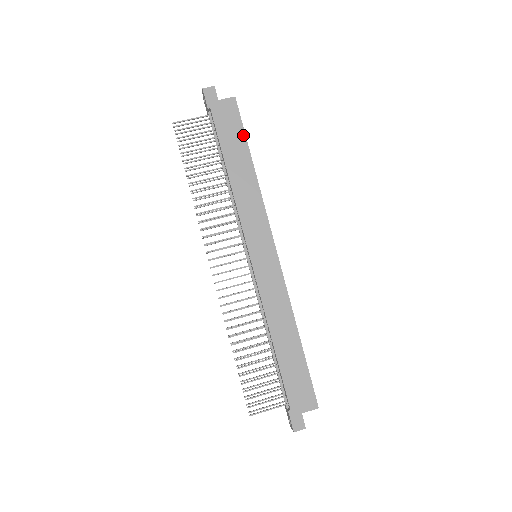
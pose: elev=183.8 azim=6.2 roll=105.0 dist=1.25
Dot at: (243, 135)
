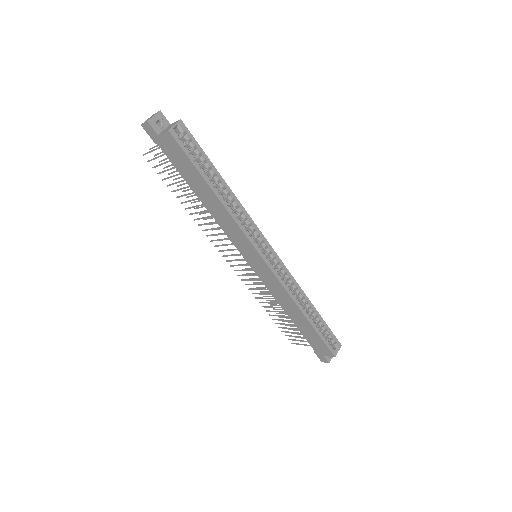
Dot at: (194, 168)
